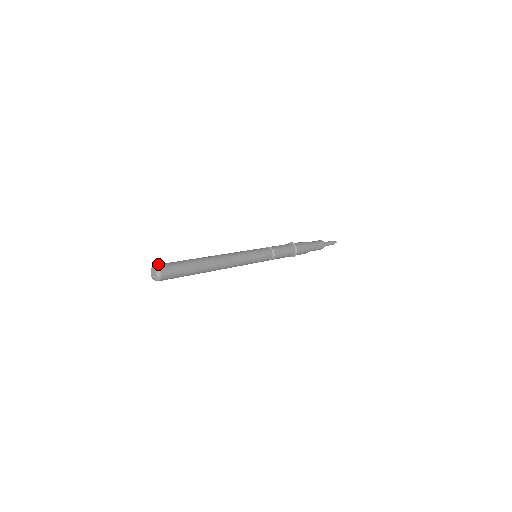
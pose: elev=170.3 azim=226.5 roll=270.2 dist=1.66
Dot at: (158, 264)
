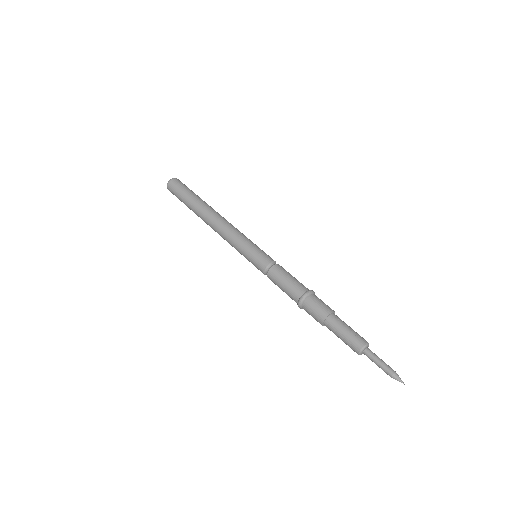
Dot at: occluded
